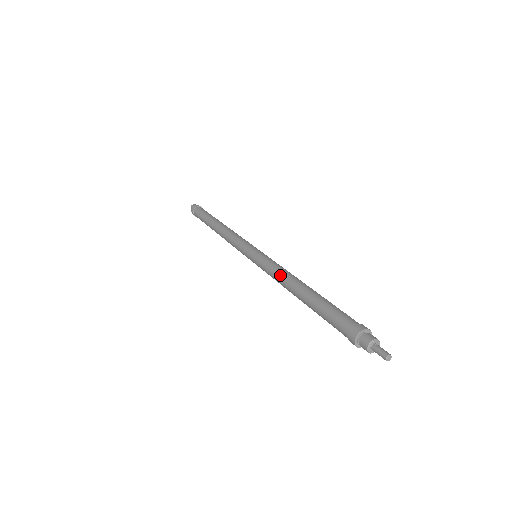
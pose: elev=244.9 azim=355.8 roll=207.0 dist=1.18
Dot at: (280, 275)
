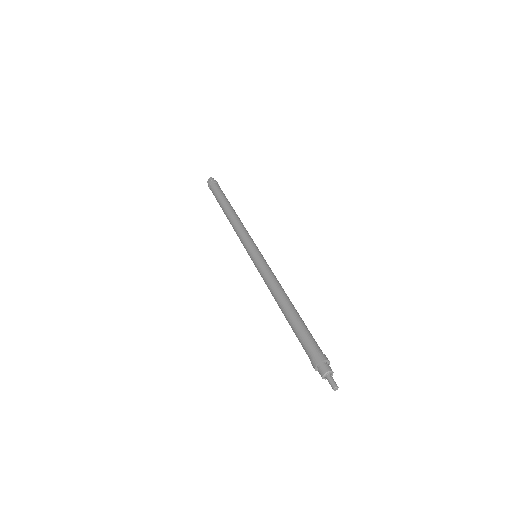
Dot at: (274, 284)
